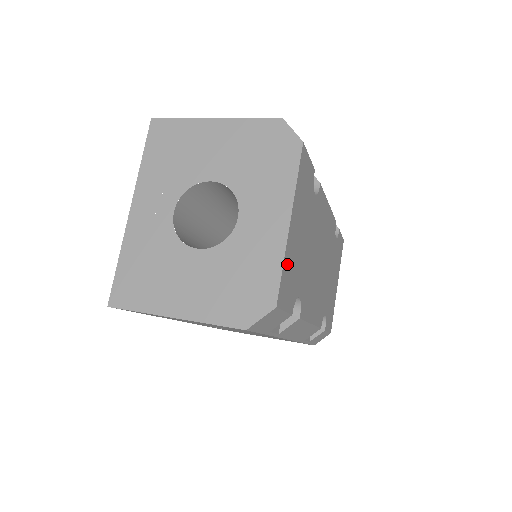
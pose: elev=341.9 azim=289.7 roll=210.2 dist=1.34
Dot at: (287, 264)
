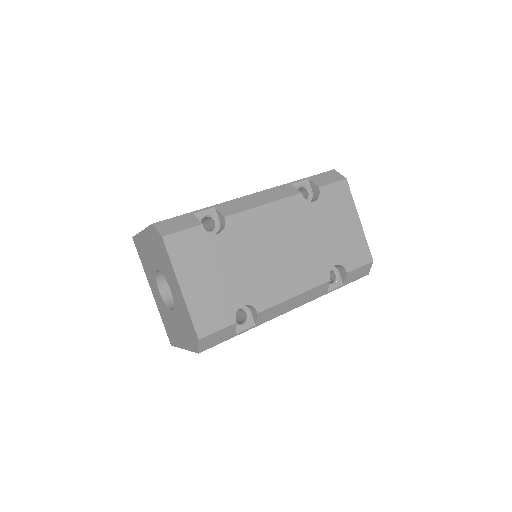
Dot at: (197, 309)
